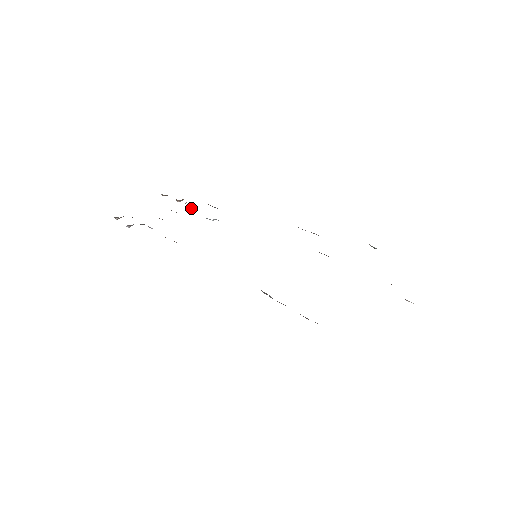
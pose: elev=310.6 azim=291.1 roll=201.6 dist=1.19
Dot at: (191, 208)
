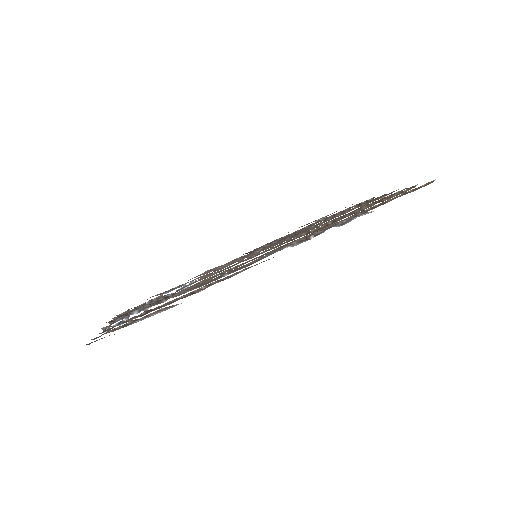
Dot at: occluded
